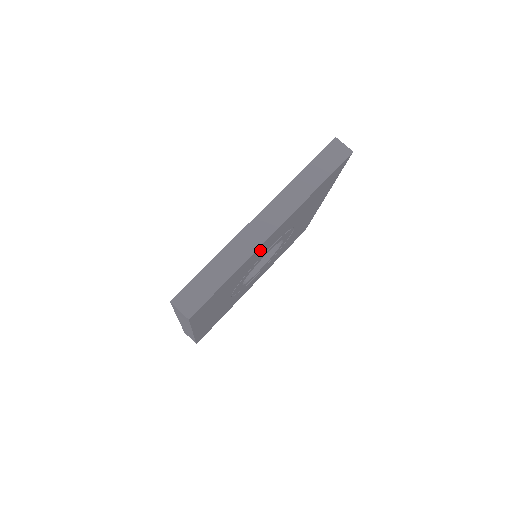
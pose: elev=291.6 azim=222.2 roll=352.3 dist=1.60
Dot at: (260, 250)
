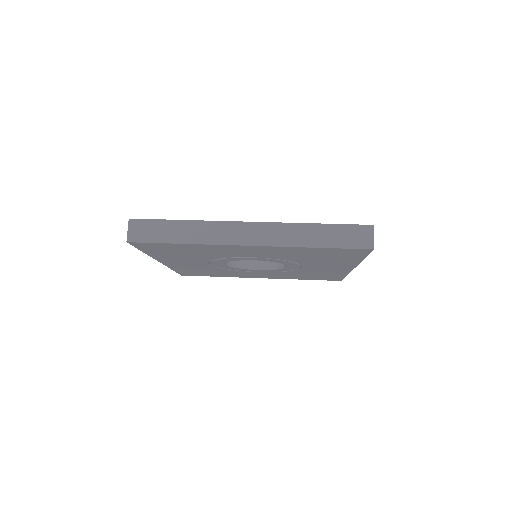
Dot at: (229, 249)
